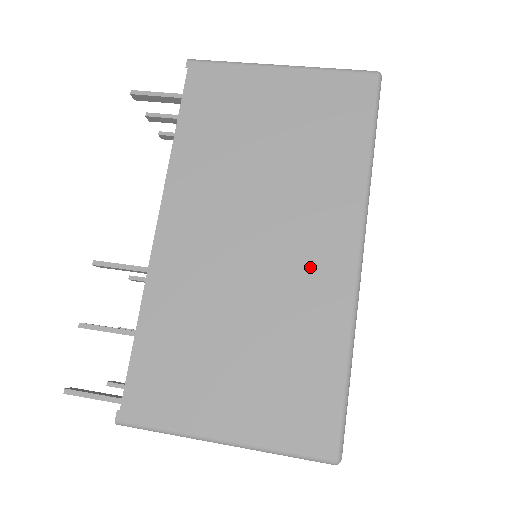
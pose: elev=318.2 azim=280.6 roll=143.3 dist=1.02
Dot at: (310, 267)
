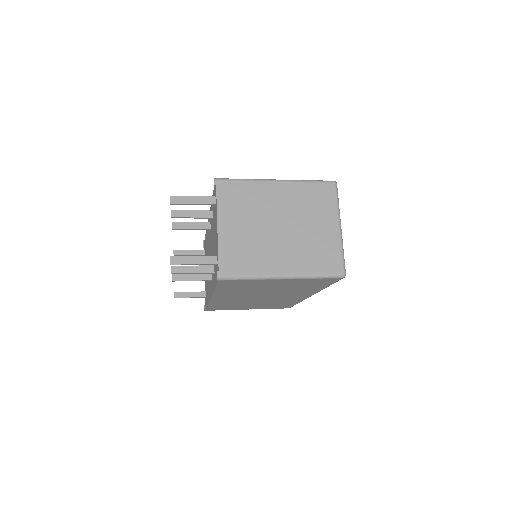
Dot at: occluded
